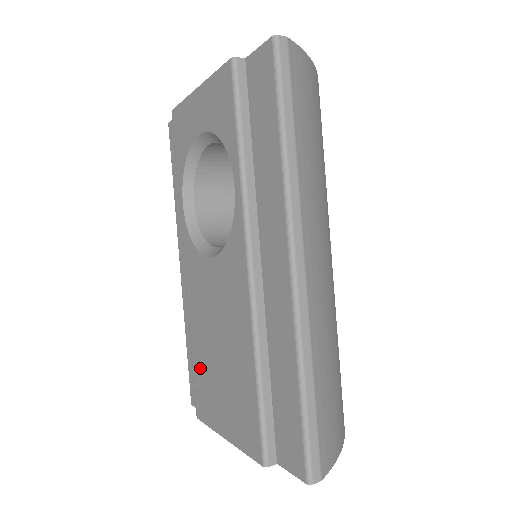
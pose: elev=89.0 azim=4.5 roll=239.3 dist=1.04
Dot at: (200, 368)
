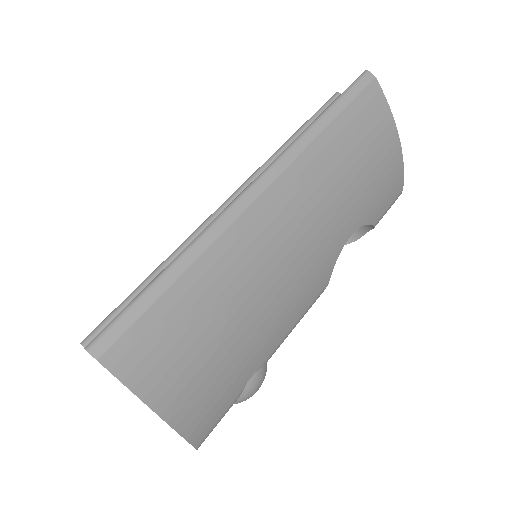
Dot at: occluded
